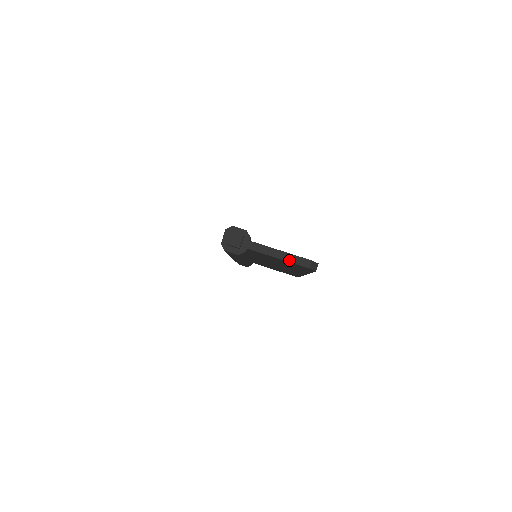
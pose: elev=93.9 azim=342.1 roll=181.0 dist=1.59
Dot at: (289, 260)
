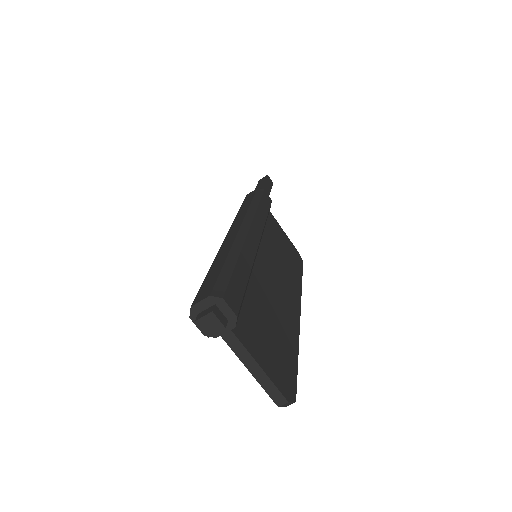
Dot at: (262, 383)
